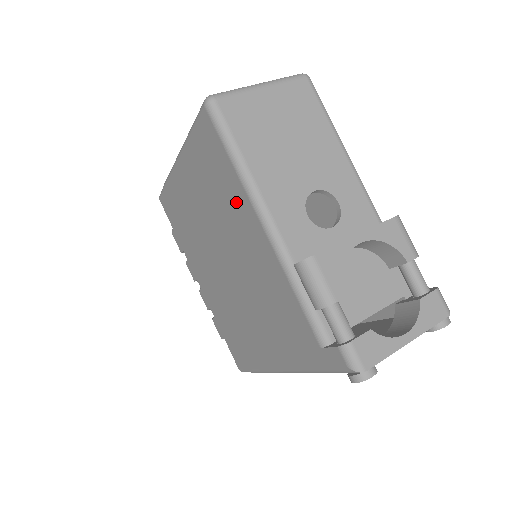
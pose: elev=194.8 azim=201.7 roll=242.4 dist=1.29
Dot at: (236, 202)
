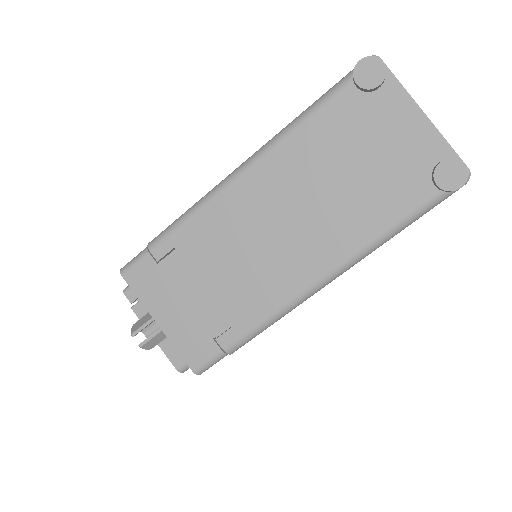
Dot at: occluded
